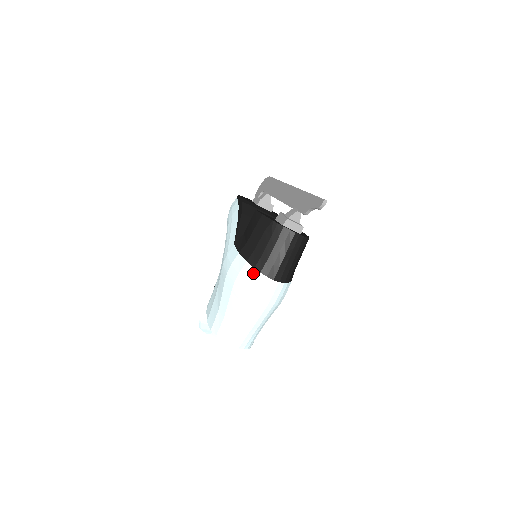
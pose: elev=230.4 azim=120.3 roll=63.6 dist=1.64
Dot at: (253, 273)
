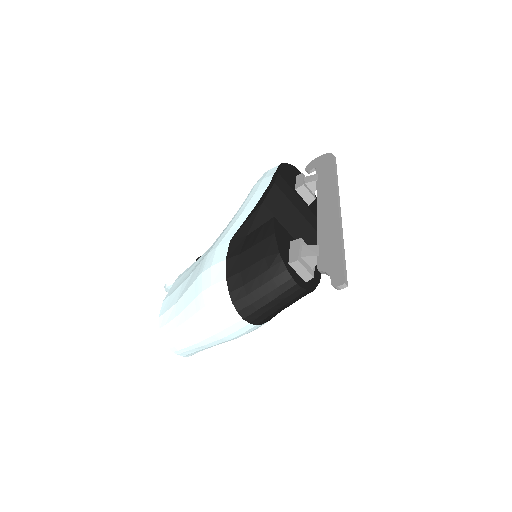
Dot at: (225, 298)
